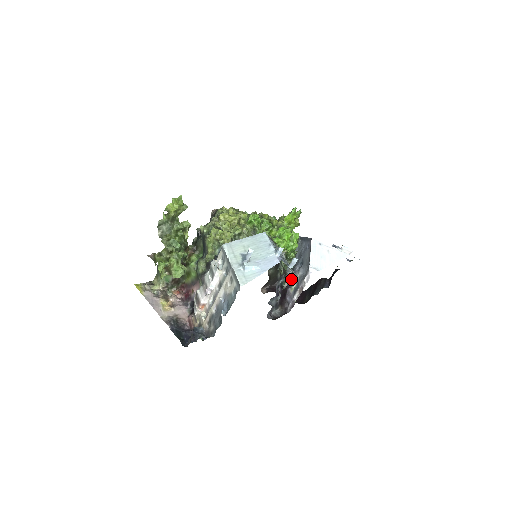
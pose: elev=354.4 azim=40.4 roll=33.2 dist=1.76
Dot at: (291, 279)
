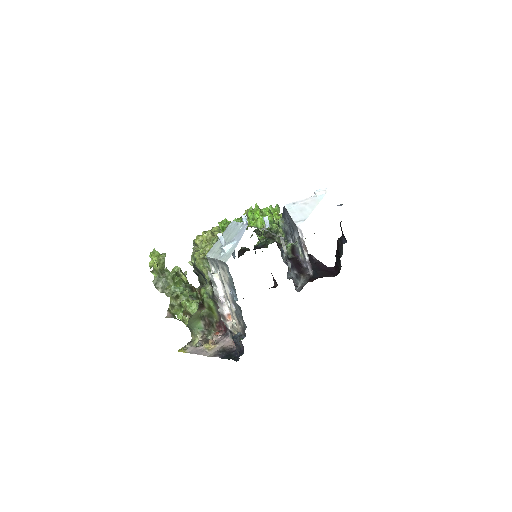
Dot at: (292, 247)
